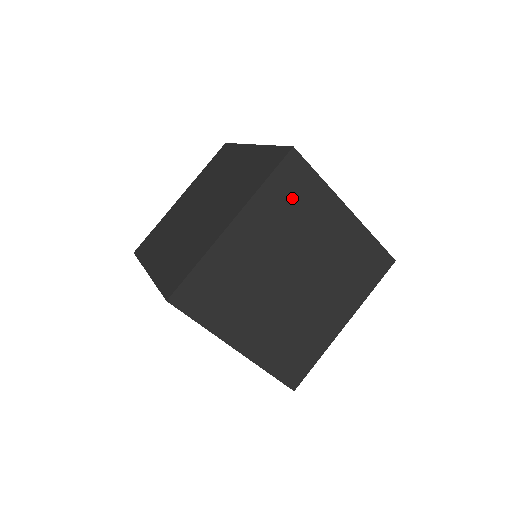
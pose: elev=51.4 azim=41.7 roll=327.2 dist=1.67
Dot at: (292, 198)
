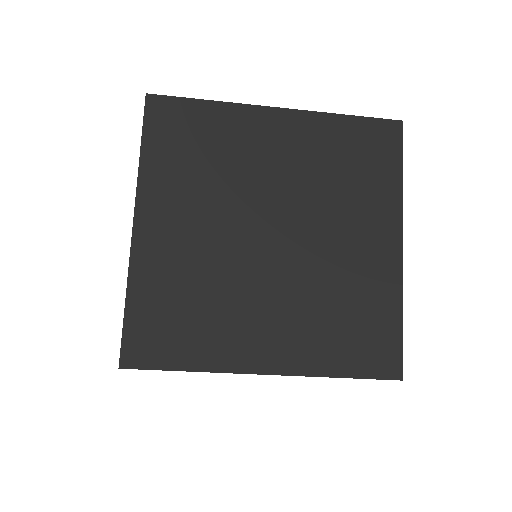
Dot at: (355, 159)
